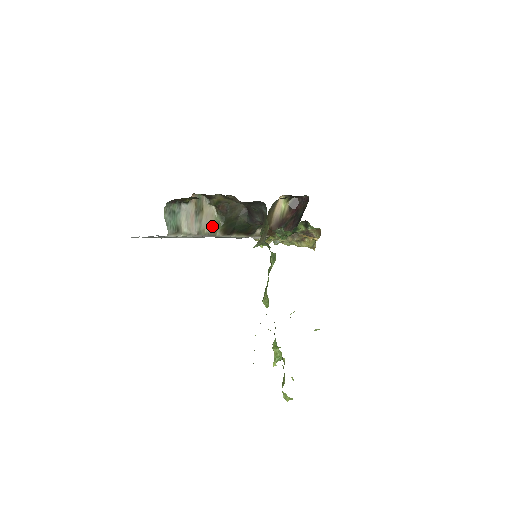
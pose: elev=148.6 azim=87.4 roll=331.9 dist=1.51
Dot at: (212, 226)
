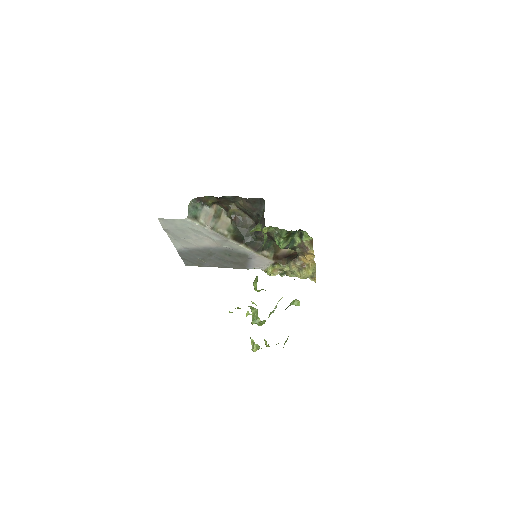
Dot at: (225, 230)
